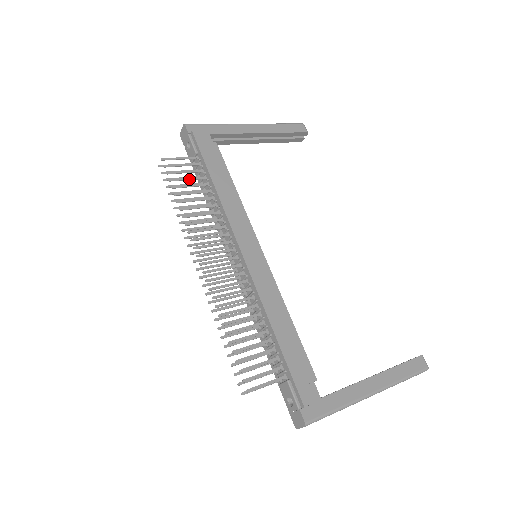
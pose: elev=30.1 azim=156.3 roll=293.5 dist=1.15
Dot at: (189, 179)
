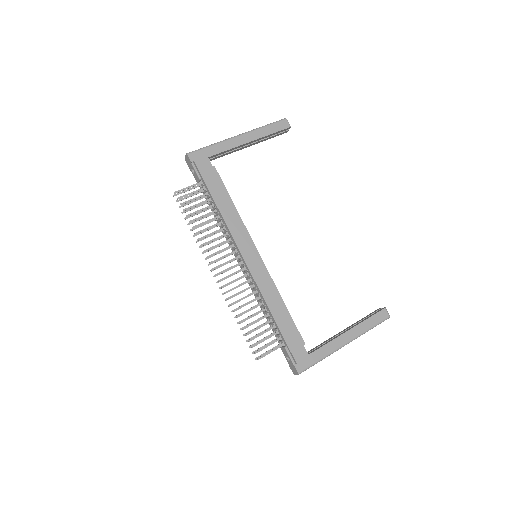
Dot at: occluded
